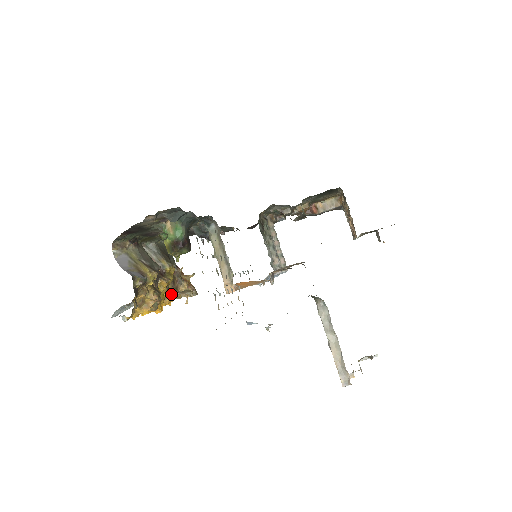
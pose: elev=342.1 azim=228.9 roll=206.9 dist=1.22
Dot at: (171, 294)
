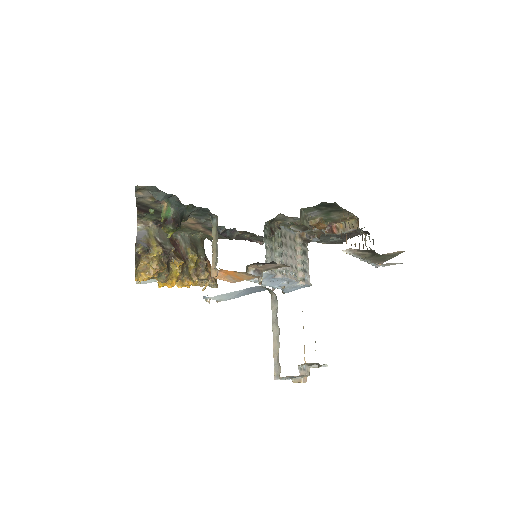
Dot at: (190, 278)
